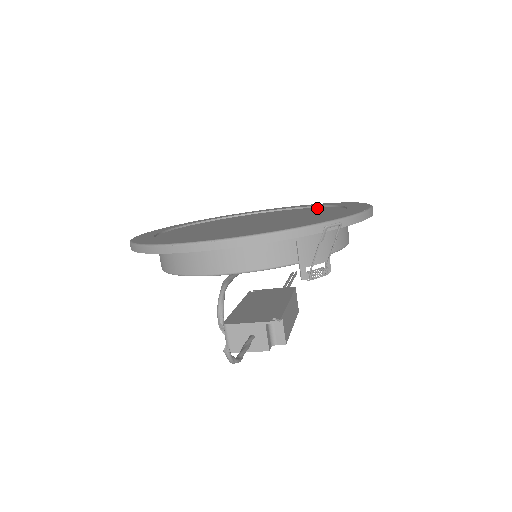
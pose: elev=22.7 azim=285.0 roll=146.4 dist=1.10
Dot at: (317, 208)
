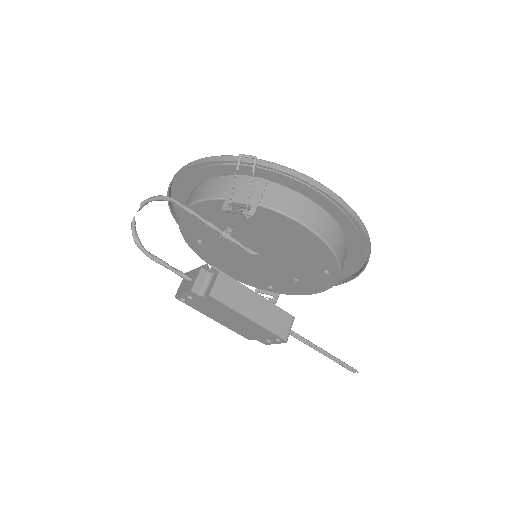
Dot at: occluded
